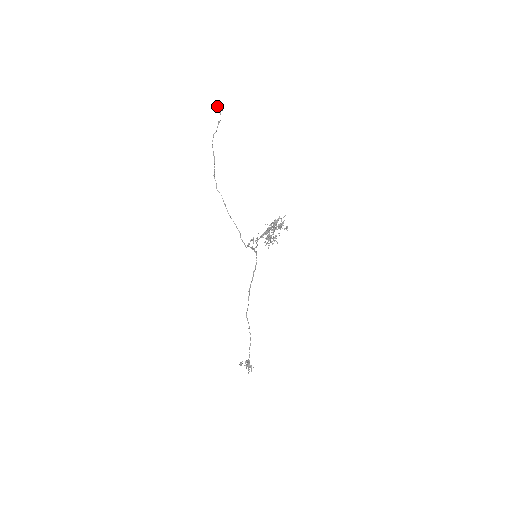
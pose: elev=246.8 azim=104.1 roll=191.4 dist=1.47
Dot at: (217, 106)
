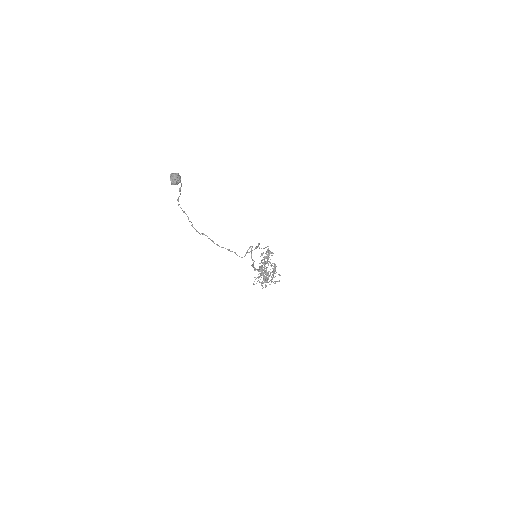
Dot at: occluded
